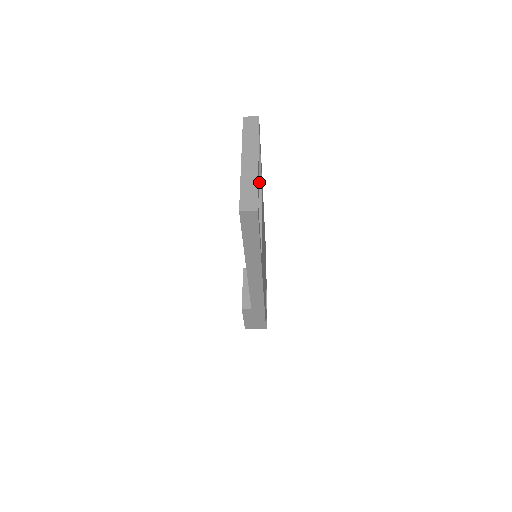
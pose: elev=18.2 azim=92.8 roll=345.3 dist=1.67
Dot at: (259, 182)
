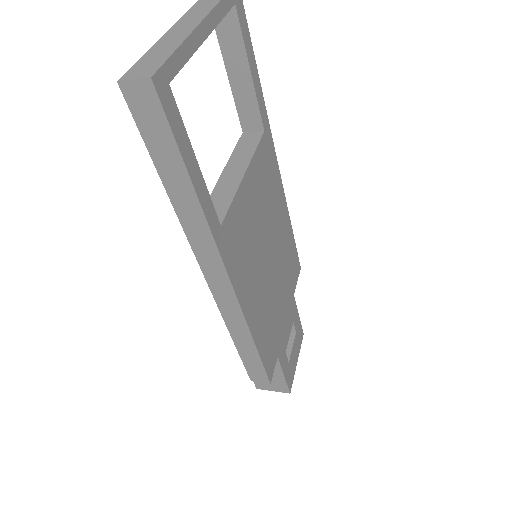
Dot at: (258, 123)
